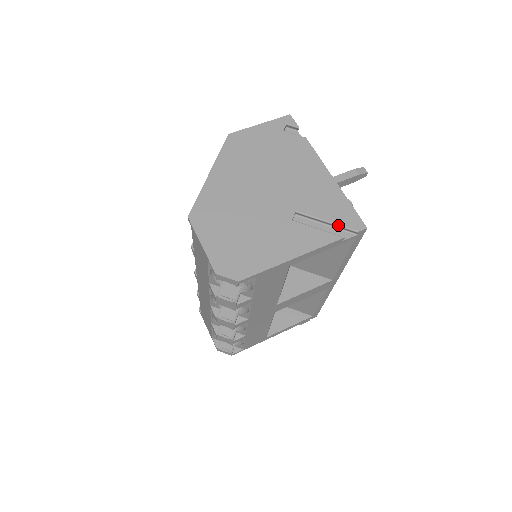
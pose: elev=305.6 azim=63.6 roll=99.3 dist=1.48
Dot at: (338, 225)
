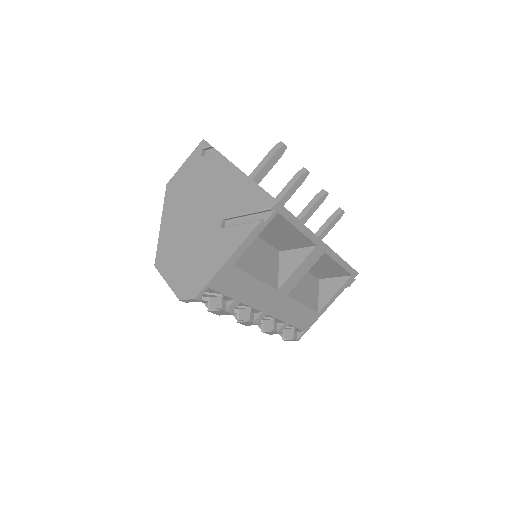
Dot at: (255, 212)
